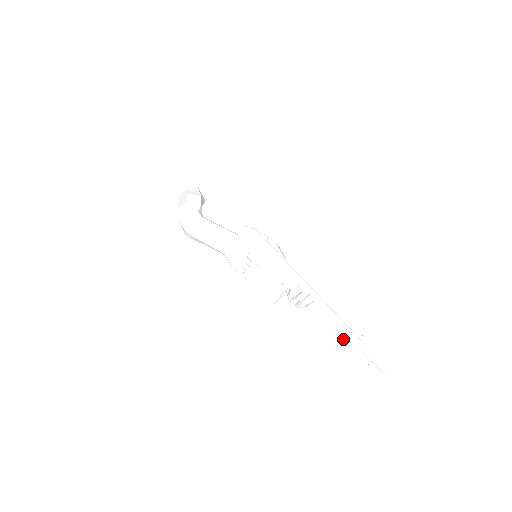
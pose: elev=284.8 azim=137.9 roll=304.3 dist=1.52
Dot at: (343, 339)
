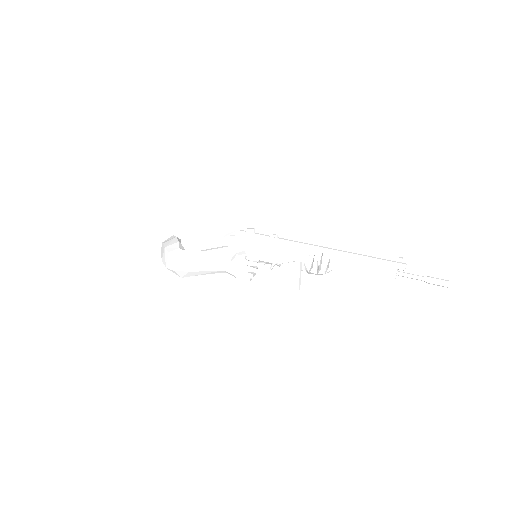
Dot at: (383, 273)
